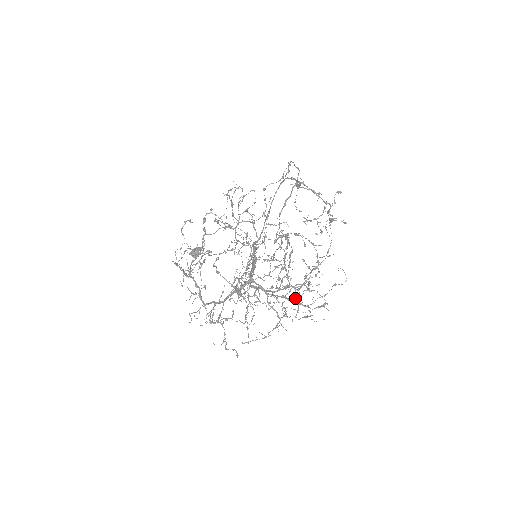
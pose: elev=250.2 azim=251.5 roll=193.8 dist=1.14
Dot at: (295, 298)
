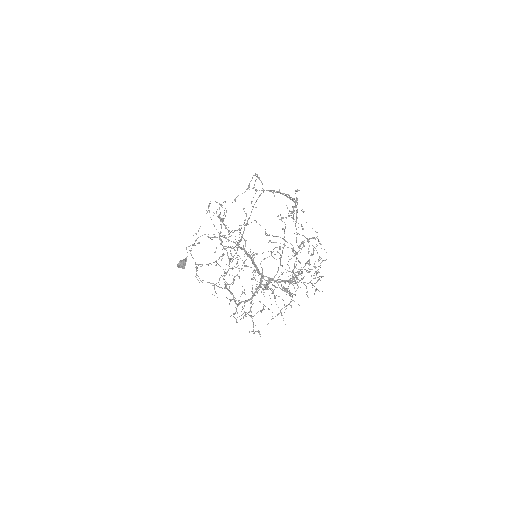
Dot at: (296, 279)
